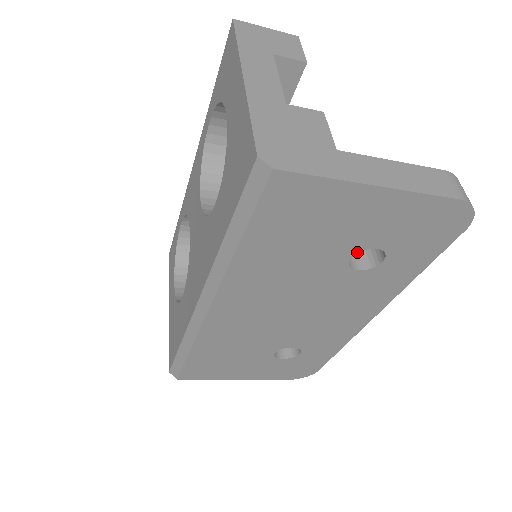
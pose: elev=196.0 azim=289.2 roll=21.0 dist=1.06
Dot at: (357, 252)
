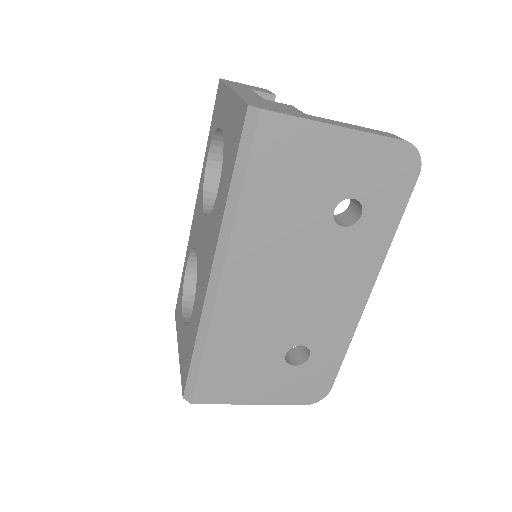
Dot at: (338, 203)
